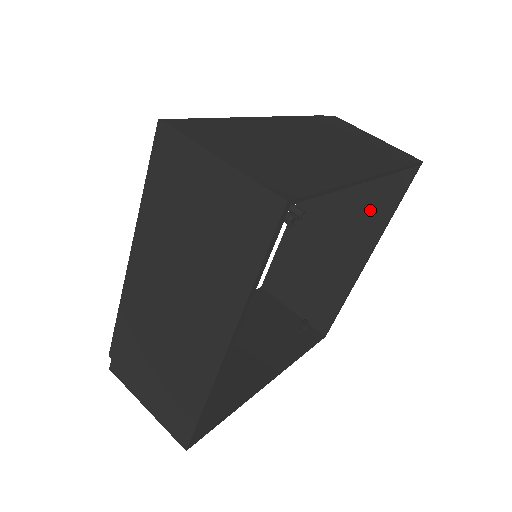
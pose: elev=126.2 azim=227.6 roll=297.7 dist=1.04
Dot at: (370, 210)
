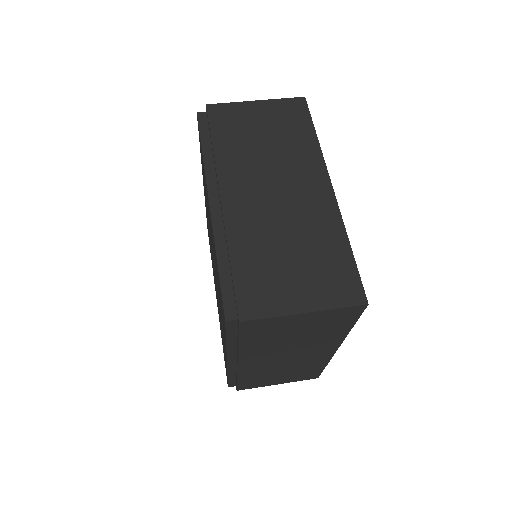
Dot at: occluded
